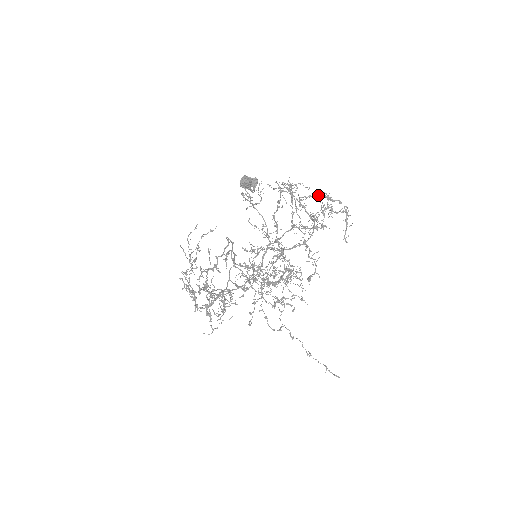
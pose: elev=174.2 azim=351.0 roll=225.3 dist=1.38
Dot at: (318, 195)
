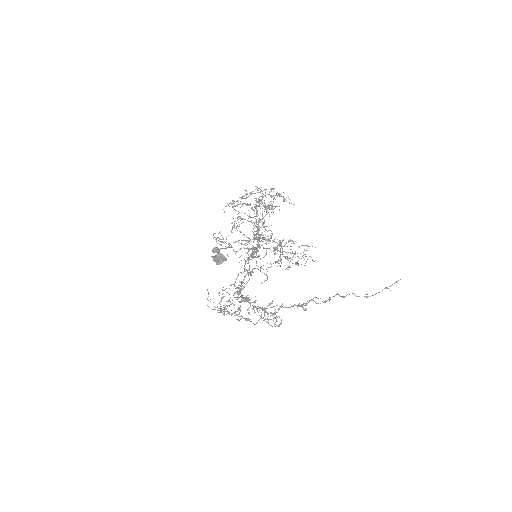
Dot at: (250, 194)
